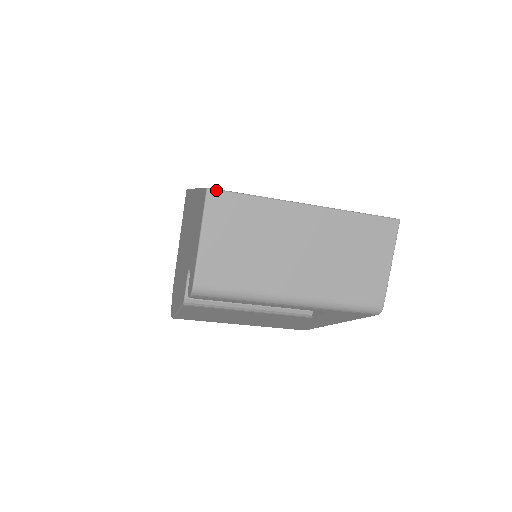
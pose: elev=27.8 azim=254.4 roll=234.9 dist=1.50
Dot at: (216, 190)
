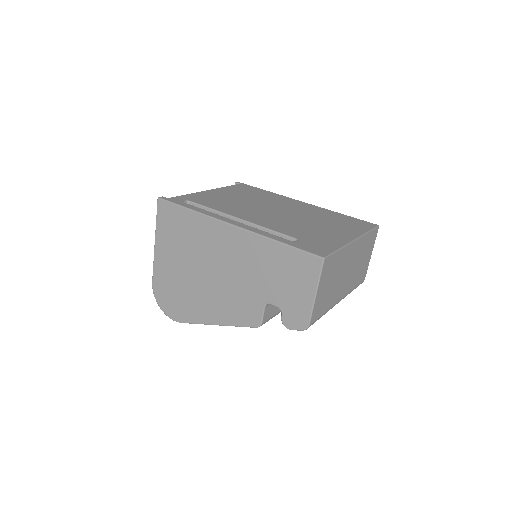
Dot at: (327, 257)
